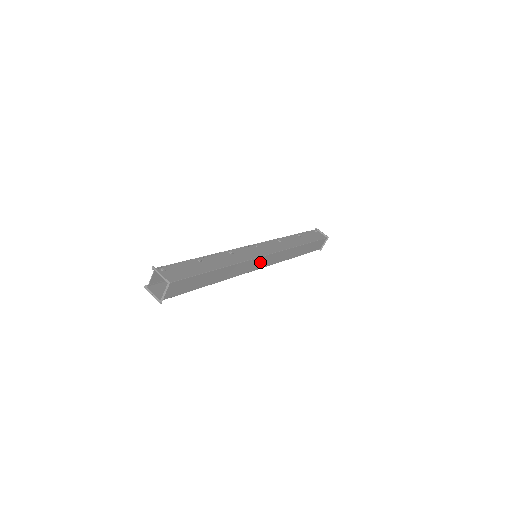
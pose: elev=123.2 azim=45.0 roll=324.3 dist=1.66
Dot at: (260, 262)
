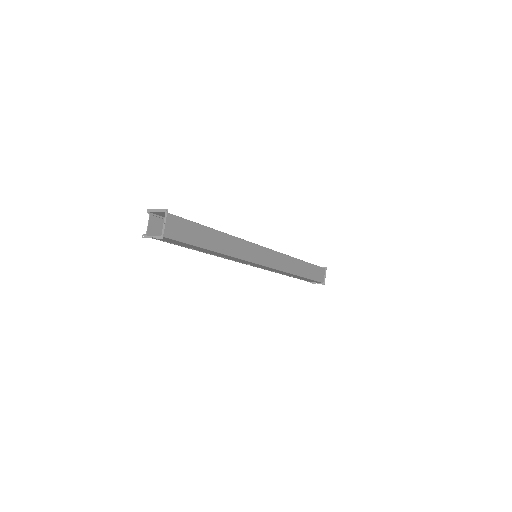
Dot at: (261, 255)
